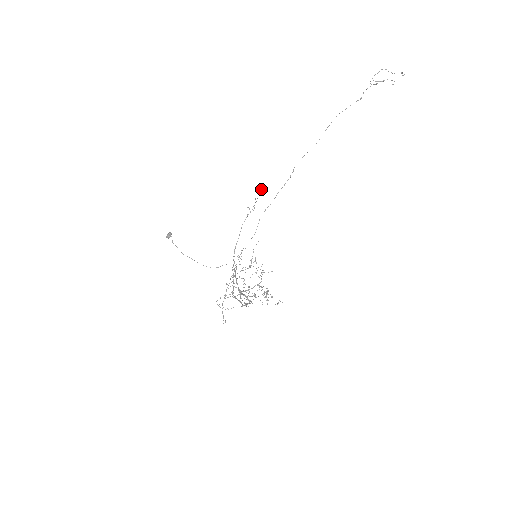
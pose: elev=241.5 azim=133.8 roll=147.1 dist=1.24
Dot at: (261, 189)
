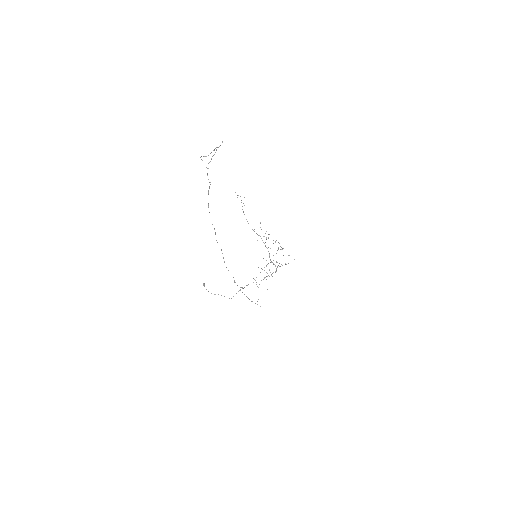
Dot at: (235, 192)
